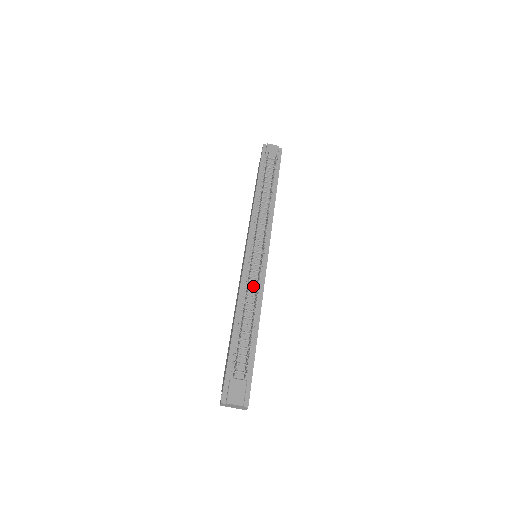
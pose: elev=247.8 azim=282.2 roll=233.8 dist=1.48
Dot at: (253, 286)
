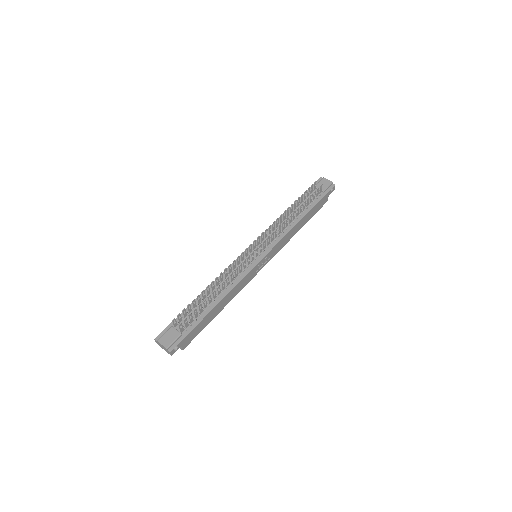
Dot at: occluded
